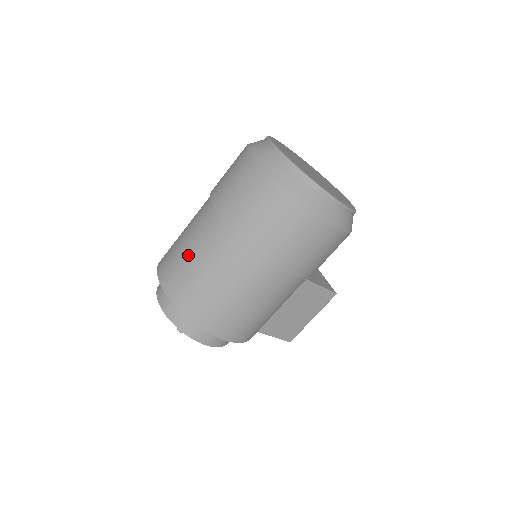
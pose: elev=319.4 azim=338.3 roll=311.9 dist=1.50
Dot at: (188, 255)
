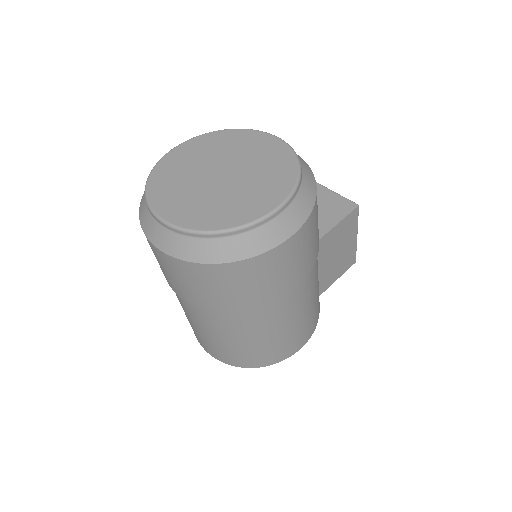
Dot at: (204, 335)
